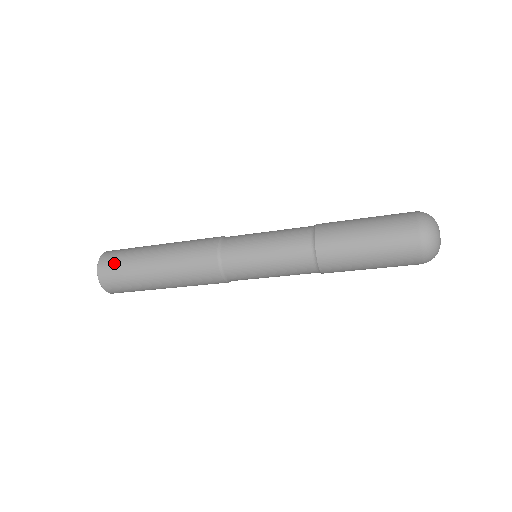
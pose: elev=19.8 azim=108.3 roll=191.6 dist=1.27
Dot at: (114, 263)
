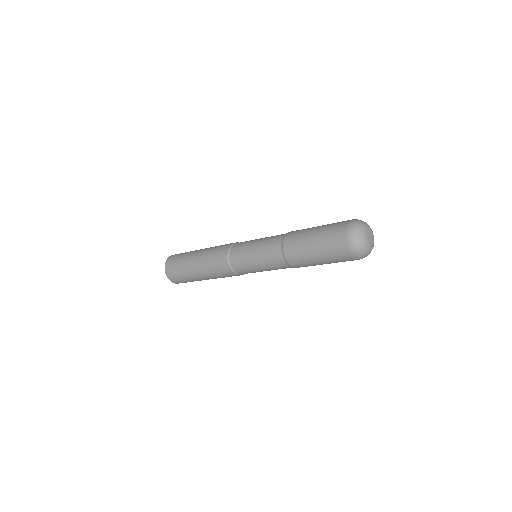
Dot at: (177, 278)
